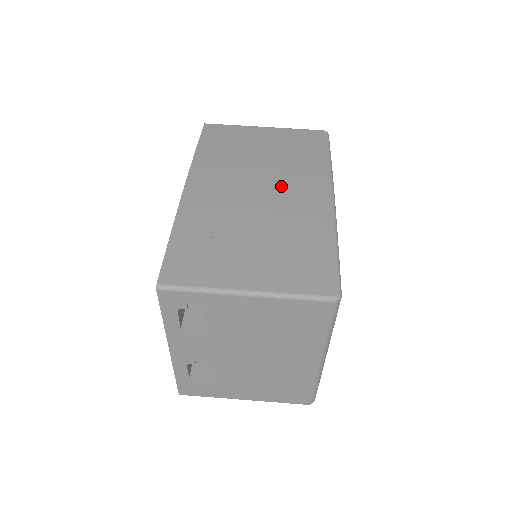
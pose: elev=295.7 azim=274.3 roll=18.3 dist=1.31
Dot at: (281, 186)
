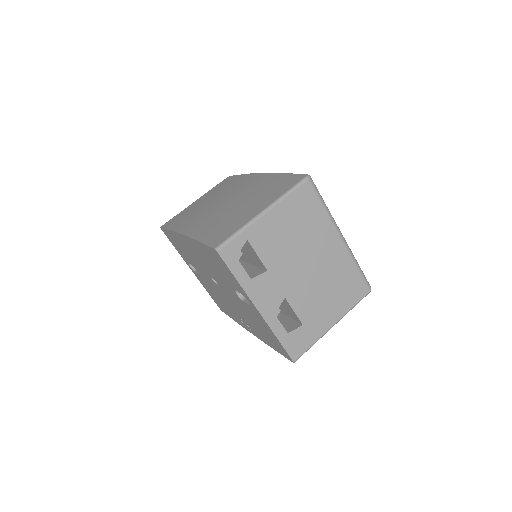
Dot at: (232, 193)
